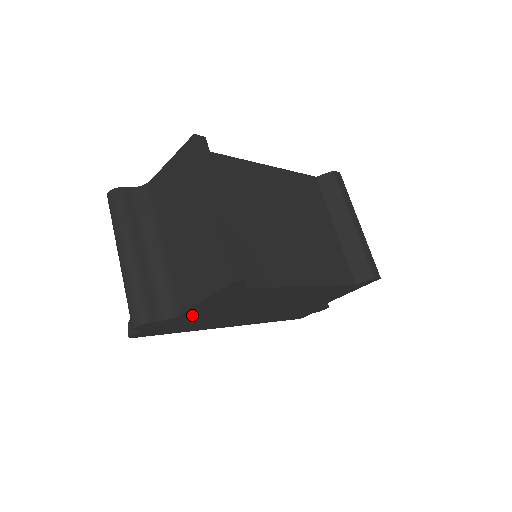
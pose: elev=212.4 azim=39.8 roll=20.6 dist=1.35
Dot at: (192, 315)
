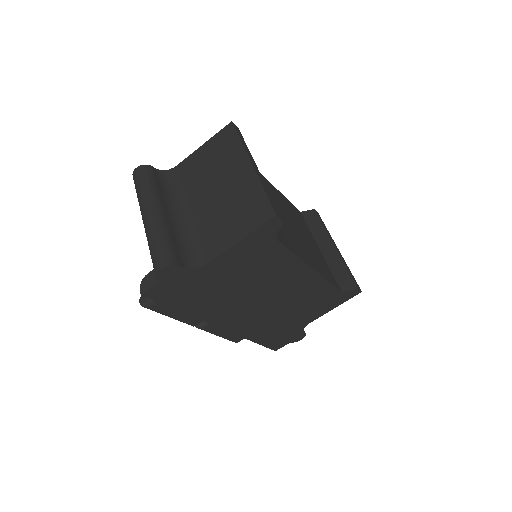
Dot at: (213, 273)
